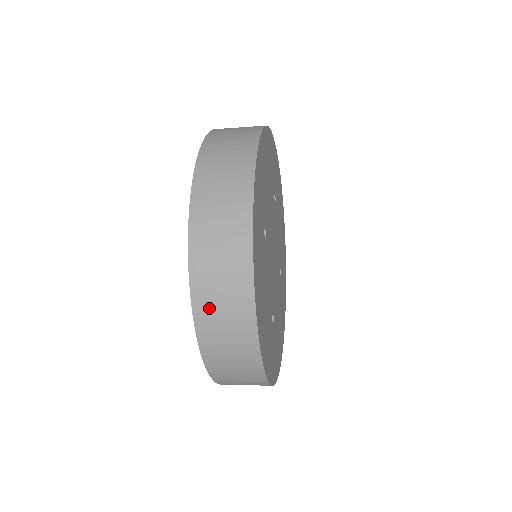
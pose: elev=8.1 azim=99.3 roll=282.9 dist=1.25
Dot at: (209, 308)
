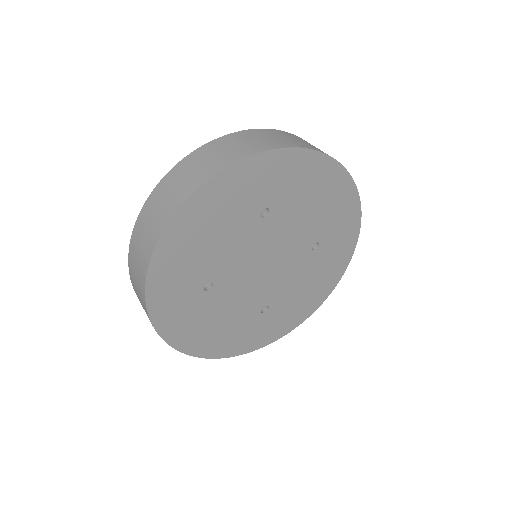
Dot at: occluded
